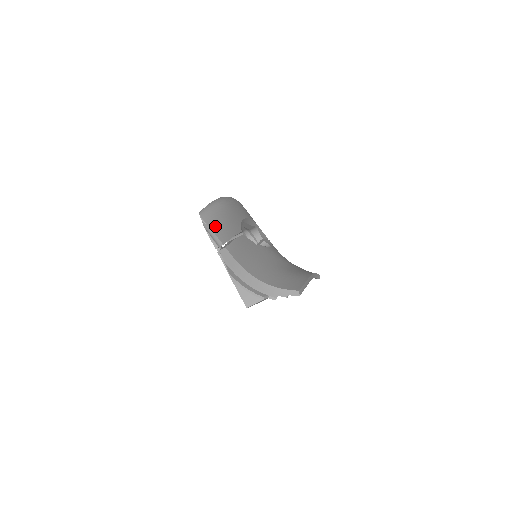
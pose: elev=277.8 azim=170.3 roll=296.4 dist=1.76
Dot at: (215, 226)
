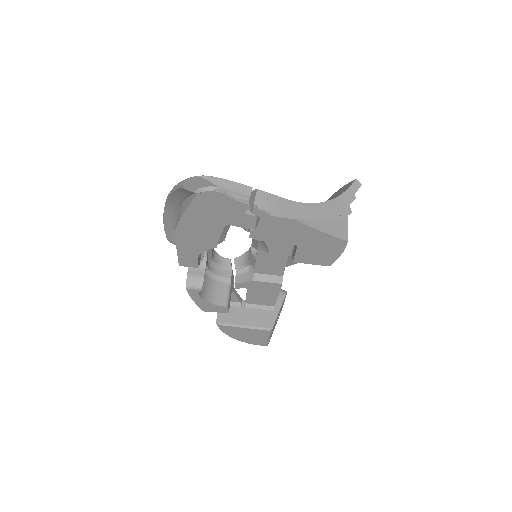
Dot at: occluded
